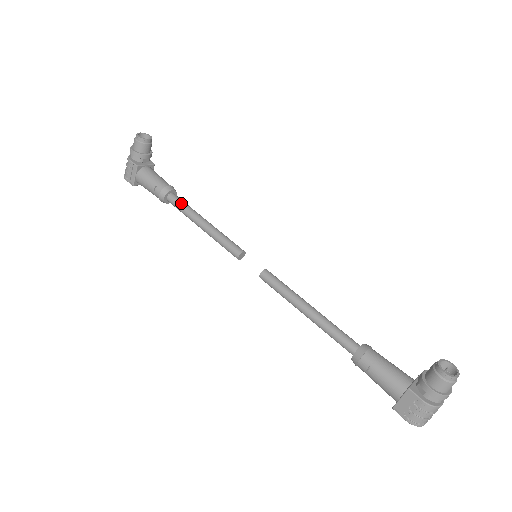
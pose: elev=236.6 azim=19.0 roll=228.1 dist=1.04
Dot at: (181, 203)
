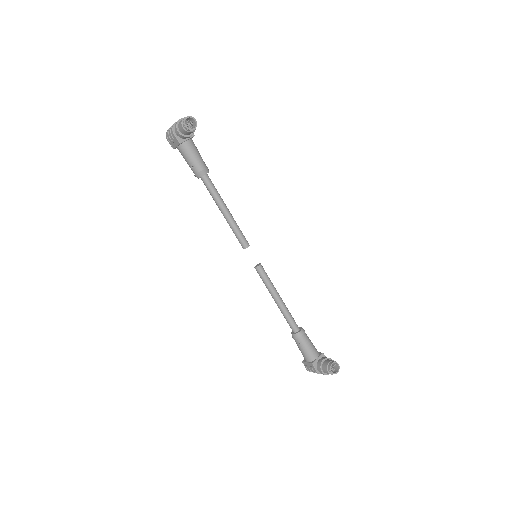
Dot at: (211, 189)
